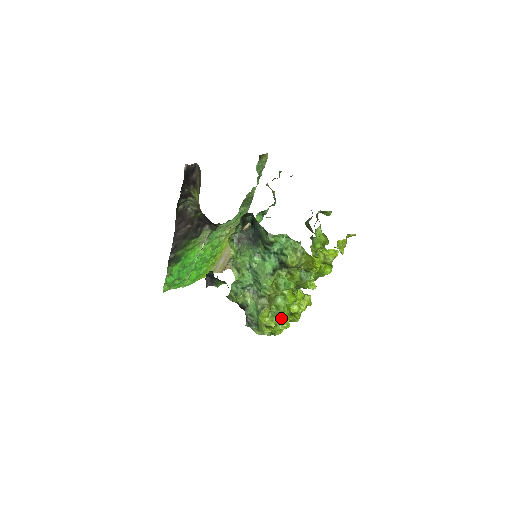
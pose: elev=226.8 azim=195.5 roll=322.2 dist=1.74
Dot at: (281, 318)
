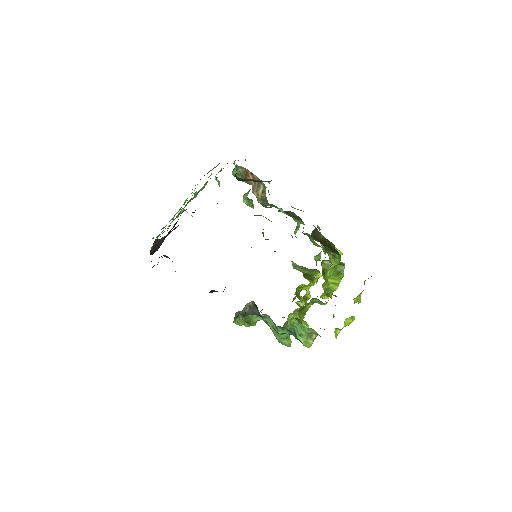
Dot at: occluded
